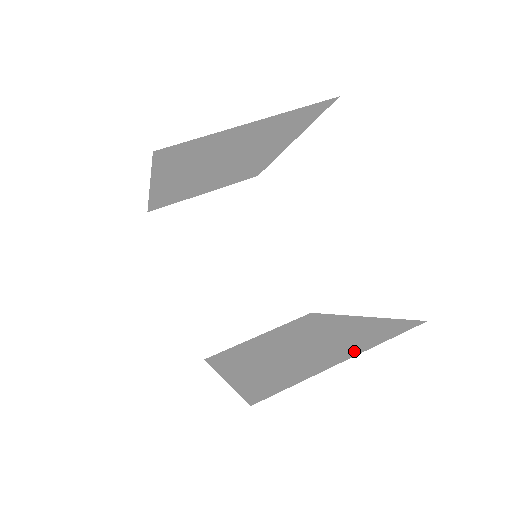
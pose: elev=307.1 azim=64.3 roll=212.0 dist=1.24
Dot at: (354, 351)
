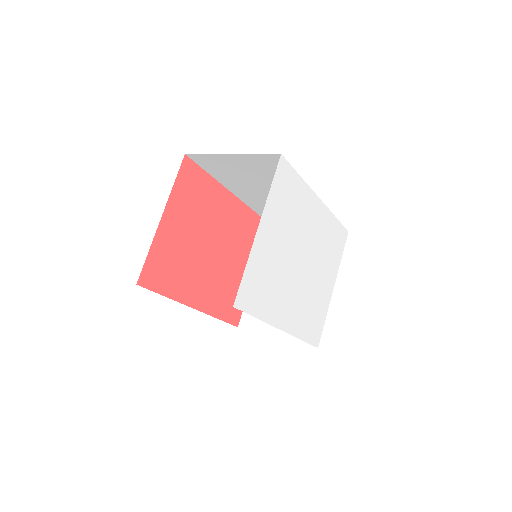
Dot at: occluded
